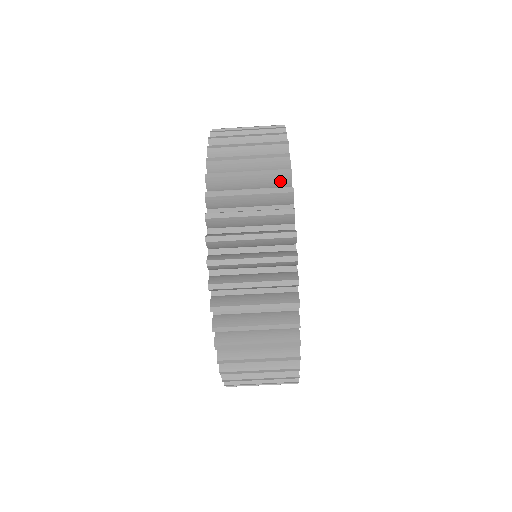
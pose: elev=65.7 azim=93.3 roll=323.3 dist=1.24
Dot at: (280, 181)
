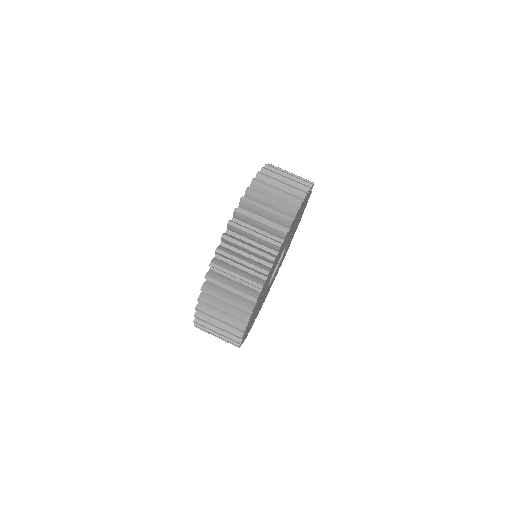
Dot at: occluded
